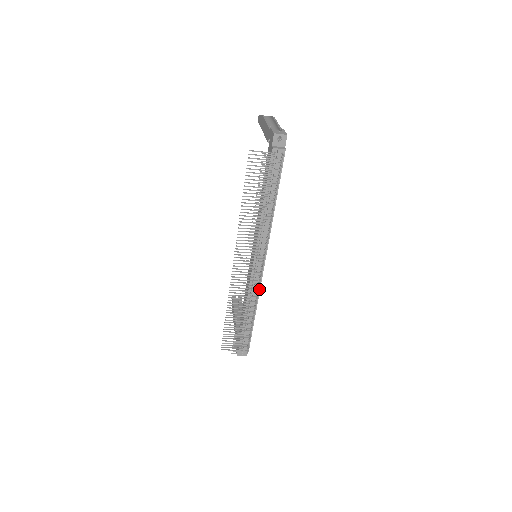
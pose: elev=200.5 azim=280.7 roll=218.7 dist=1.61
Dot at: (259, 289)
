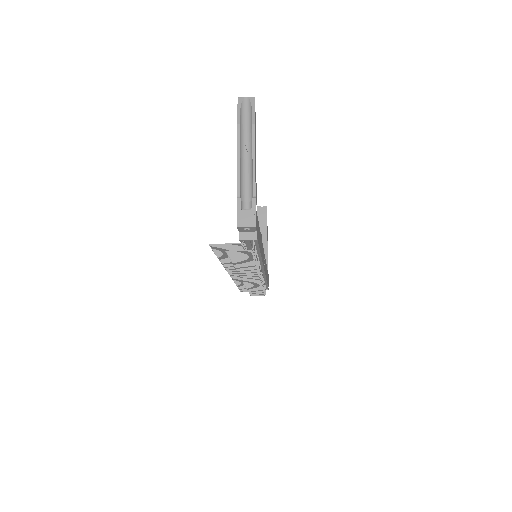
Dot at: (264, 276)
